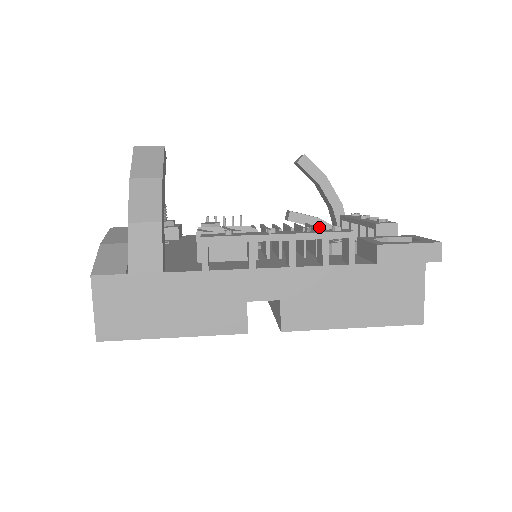
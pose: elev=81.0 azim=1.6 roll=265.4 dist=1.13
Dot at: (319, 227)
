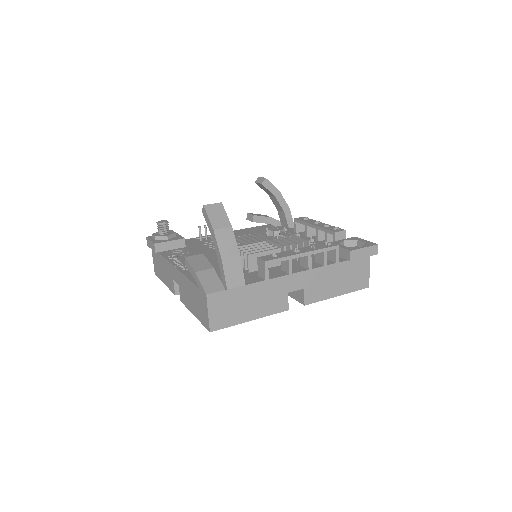
Dot at: (272, 224)
